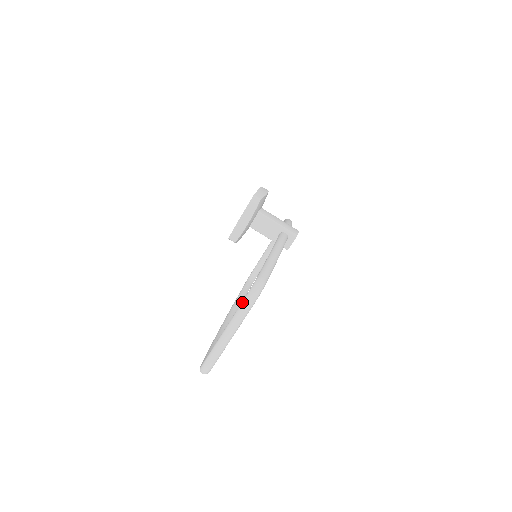
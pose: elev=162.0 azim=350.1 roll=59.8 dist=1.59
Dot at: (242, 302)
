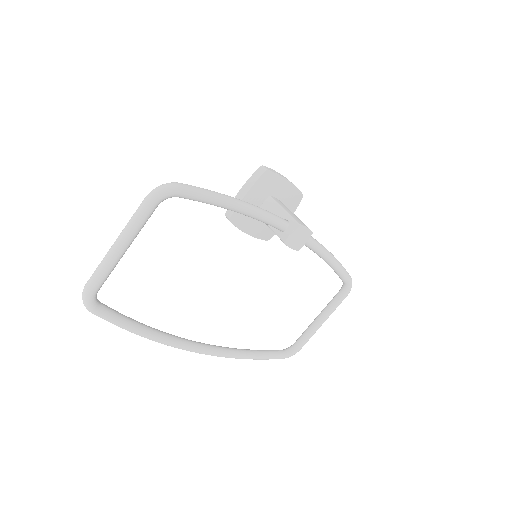
Dot at: occluded
